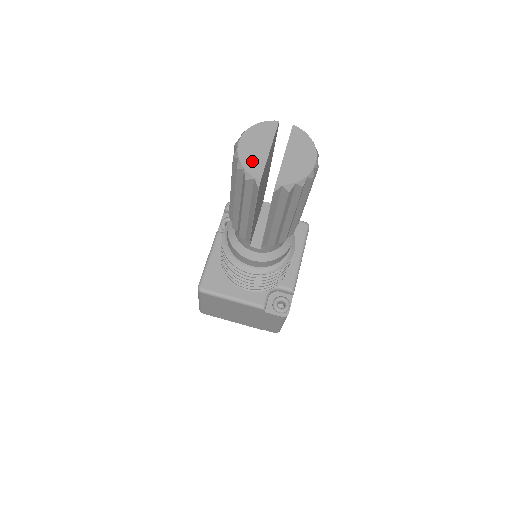
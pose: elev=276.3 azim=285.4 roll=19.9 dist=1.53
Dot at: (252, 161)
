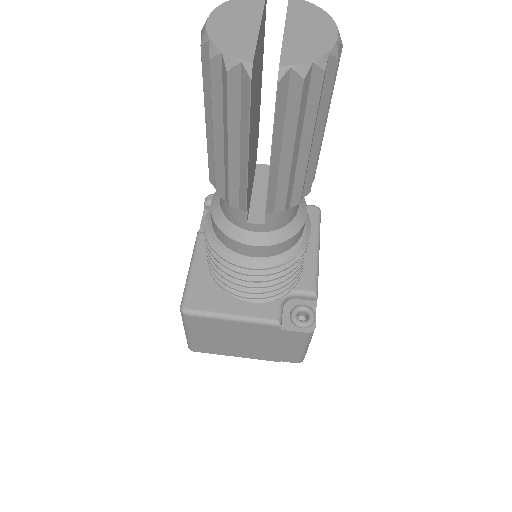
Dot at: (233, 41)
